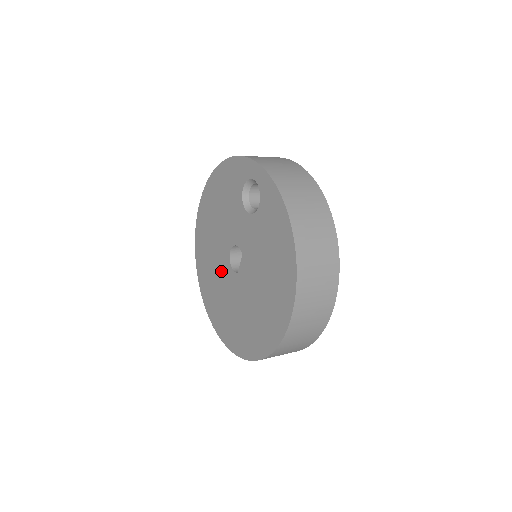
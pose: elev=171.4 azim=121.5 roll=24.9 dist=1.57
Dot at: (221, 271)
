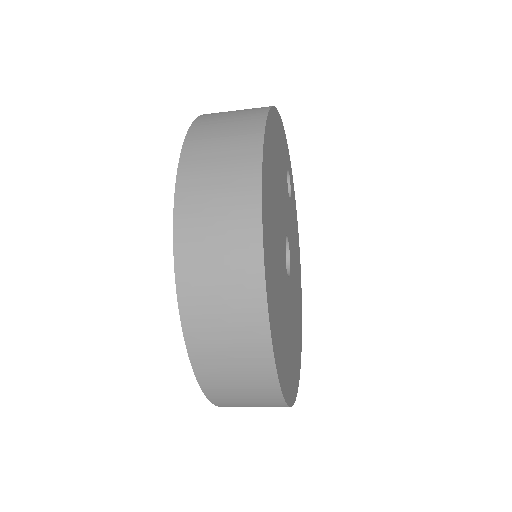
Dot at: occluded
